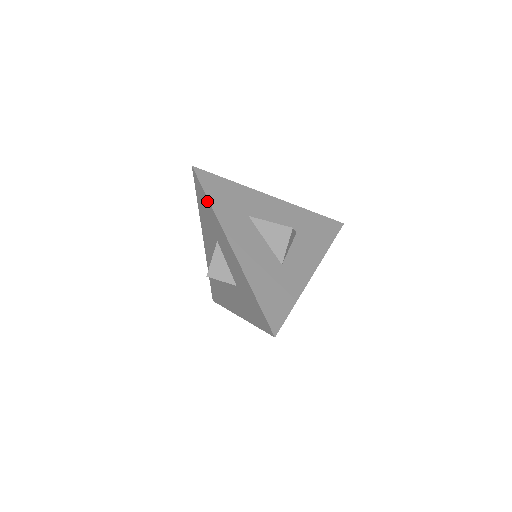
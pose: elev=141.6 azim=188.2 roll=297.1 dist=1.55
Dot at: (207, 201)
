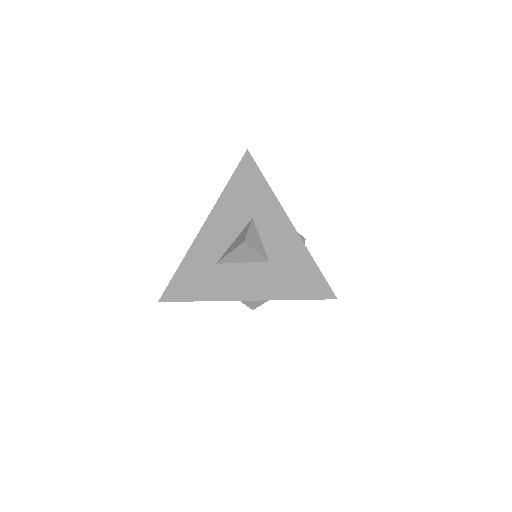
Dot at: (261, 179)
